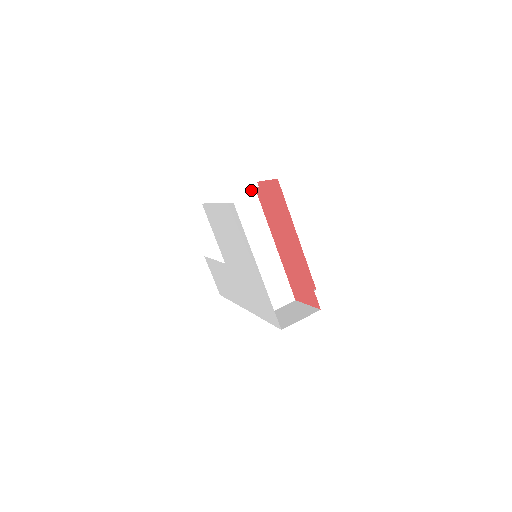
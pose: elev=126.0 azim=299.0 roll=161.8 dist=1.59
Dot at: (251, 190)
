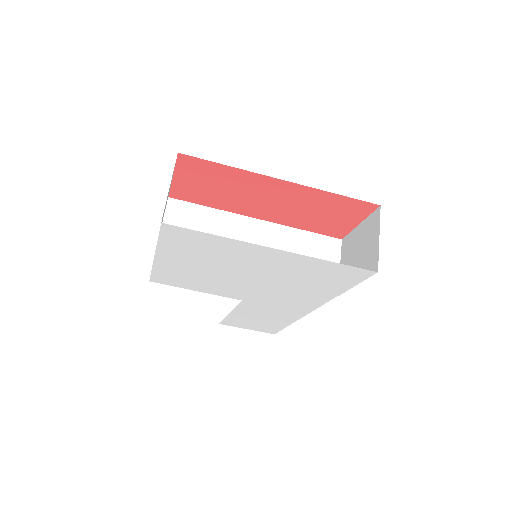
Dot at: (168, 203)
